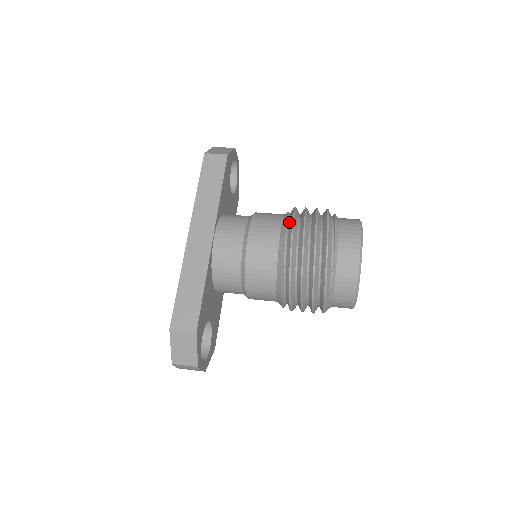
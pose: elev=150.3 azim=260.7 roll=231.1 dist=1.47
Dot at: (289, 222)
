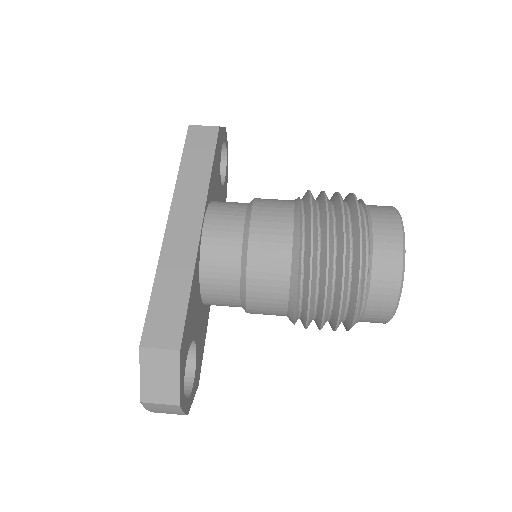
Dot at: (304, 204)
